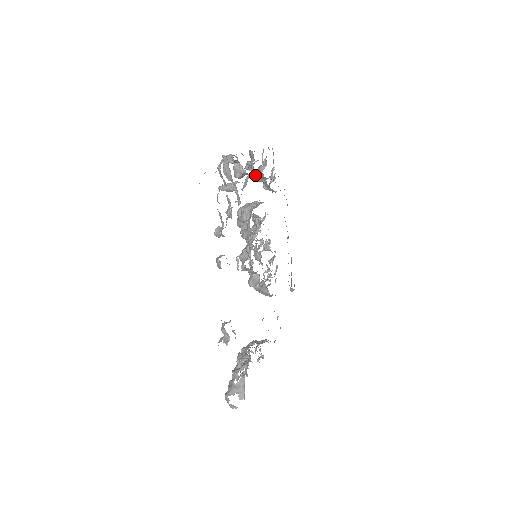
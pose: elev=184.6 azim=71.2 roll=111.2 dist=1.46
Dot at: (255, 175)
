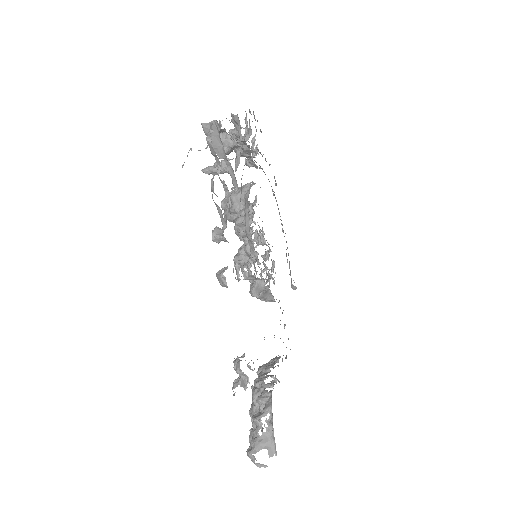
Dot at: (236, 149)
